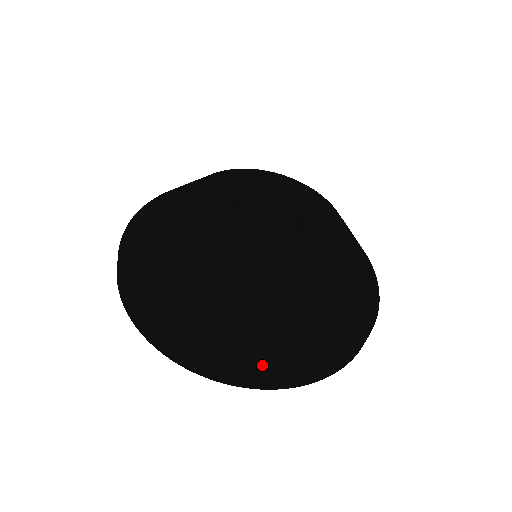
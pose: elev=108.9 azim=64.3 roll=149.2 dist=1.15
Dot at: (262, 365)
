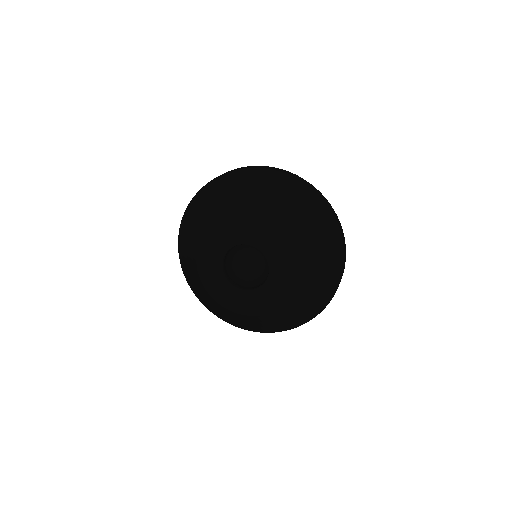
Dot at: (230, 323)
